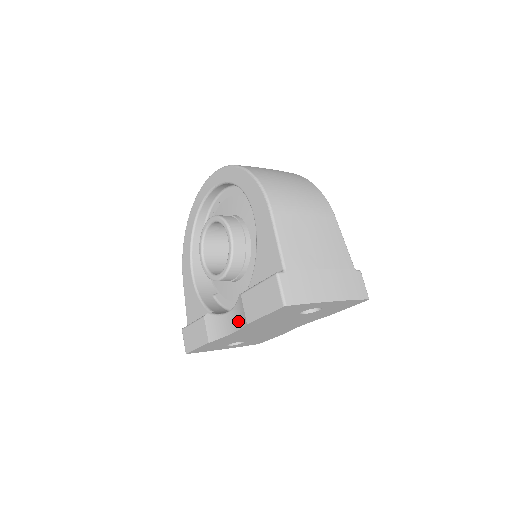
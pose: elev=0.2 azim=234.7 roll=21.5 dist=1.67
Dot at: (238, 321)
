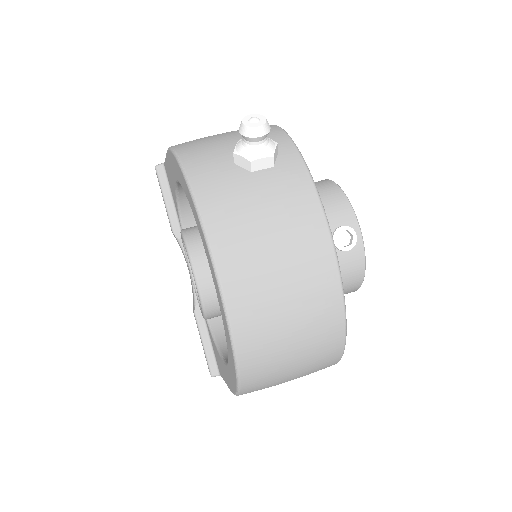
Dot at: (192, 290)
